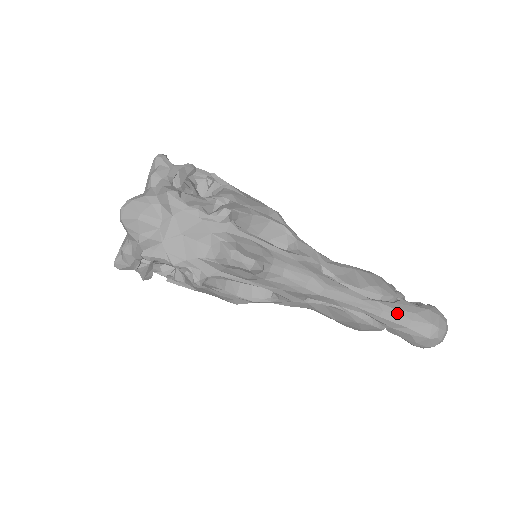
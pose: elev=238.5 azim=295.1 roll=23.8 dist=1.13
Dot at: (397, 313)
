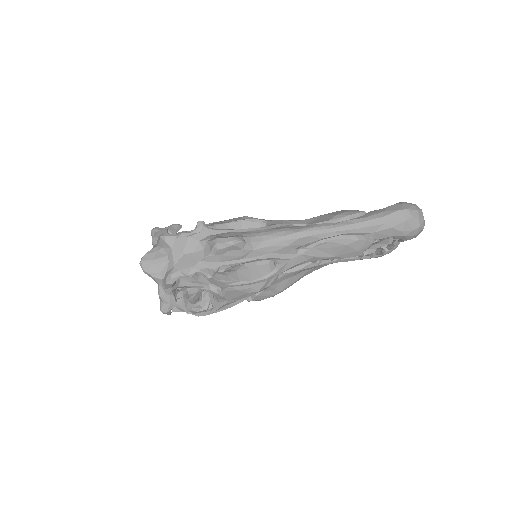
Dot at: (367, 219)
